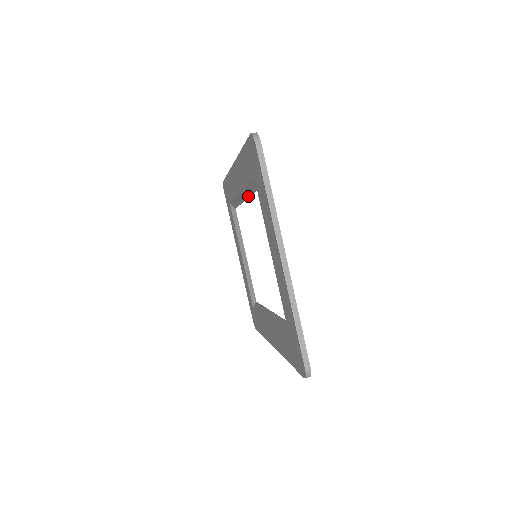
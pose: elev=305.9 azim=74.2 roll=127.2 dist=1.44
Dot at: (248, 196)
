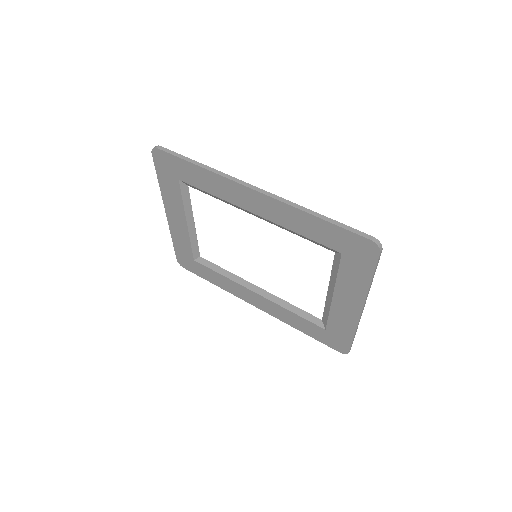
Dot at: occluded
